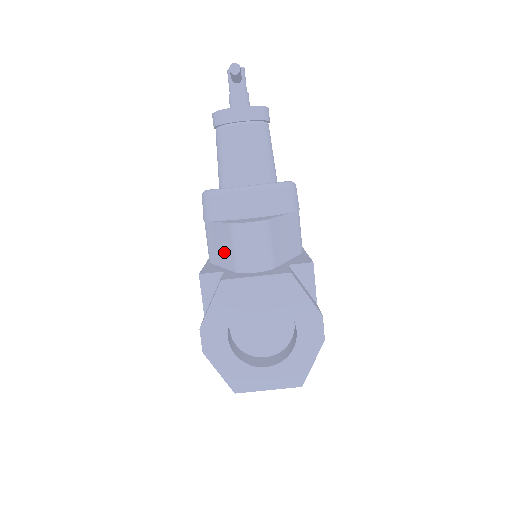
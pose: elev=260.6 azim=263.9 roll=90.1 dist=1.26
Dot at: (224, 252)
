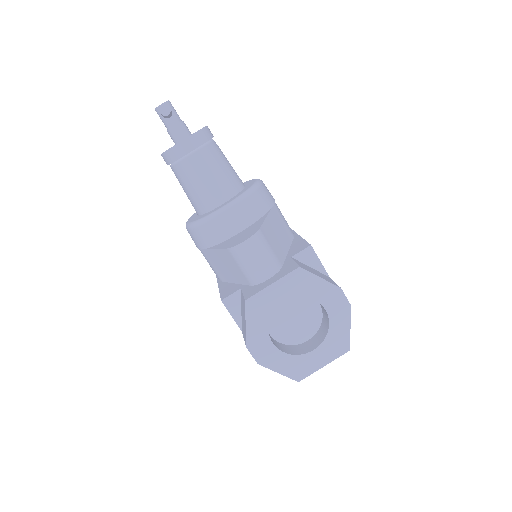
Dot at: (232, 272)
